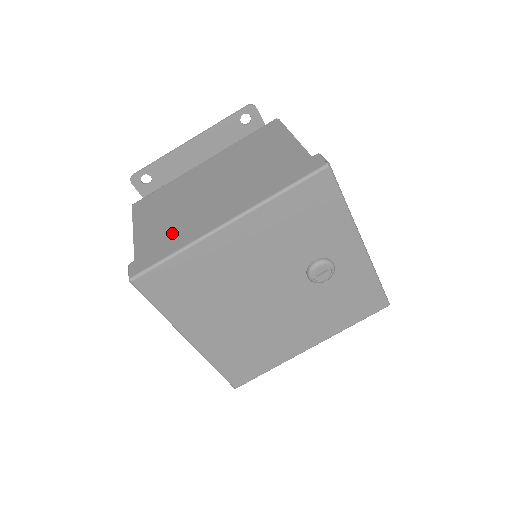
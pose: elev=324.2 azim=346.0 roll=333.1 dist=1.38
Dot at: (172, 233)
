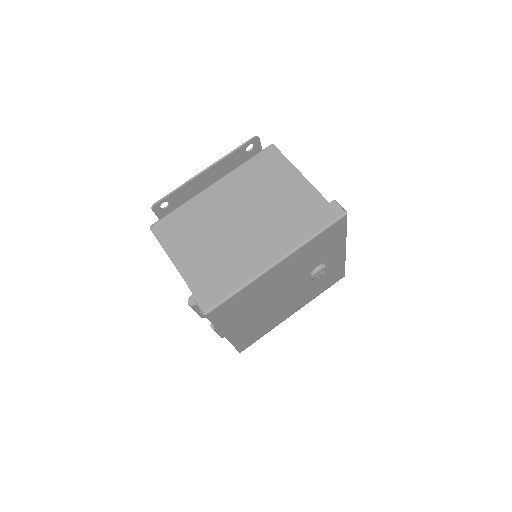
Dot at: (221, 266)
